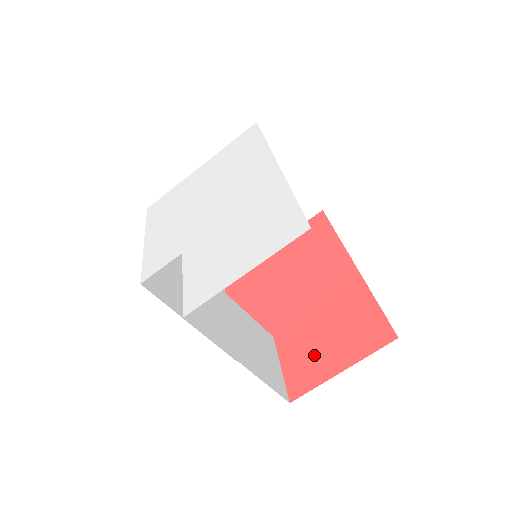
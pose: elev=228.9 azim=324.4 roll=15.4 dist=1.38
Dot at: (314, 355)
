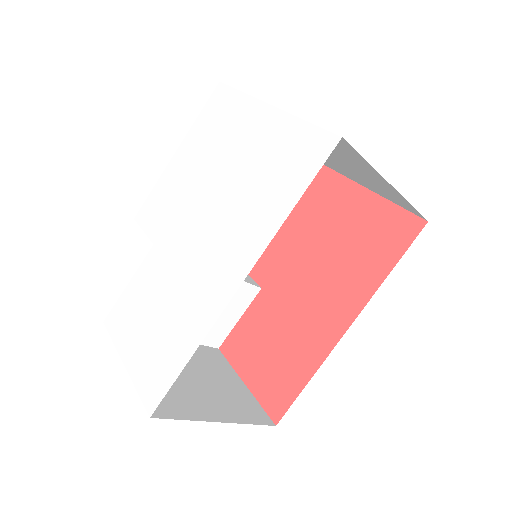
Dot at: (252, 347)
